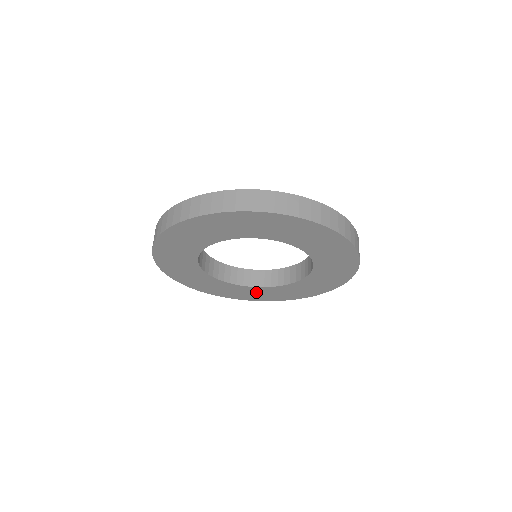
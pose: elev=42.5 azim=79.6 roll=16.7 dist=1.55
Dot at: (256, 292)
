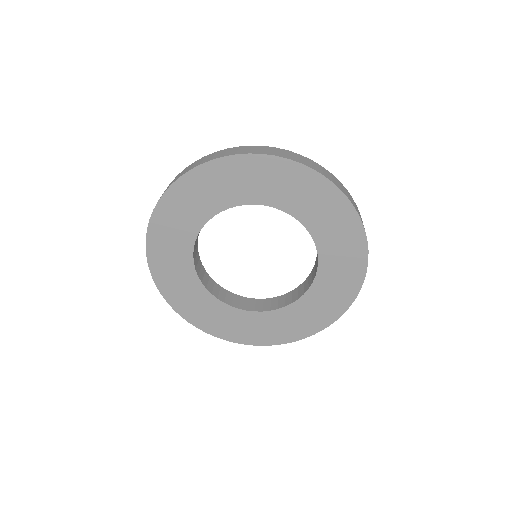
Dot at: (316, 304)
